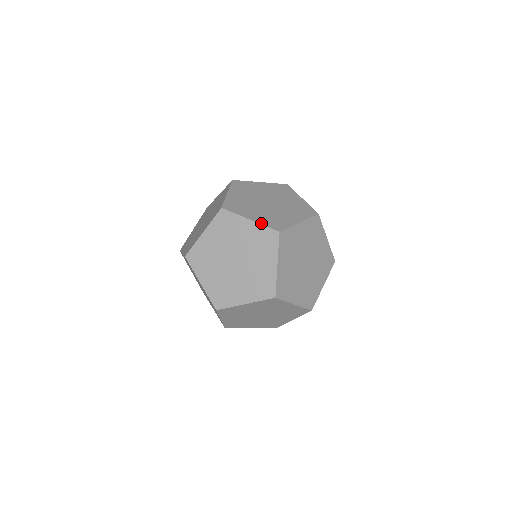
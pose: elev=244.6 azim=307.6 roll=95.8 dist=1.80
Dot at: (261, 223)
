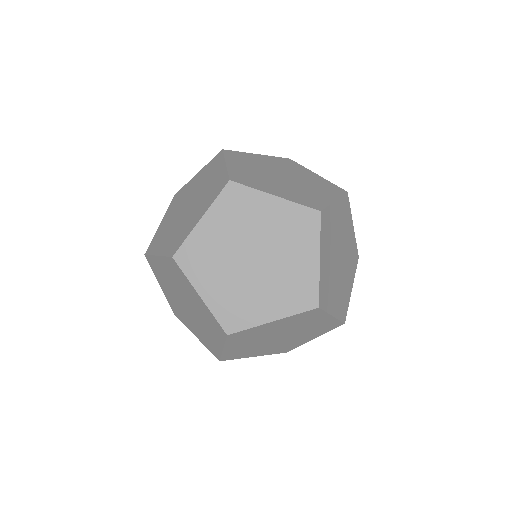
Dot at: (328, 182)
